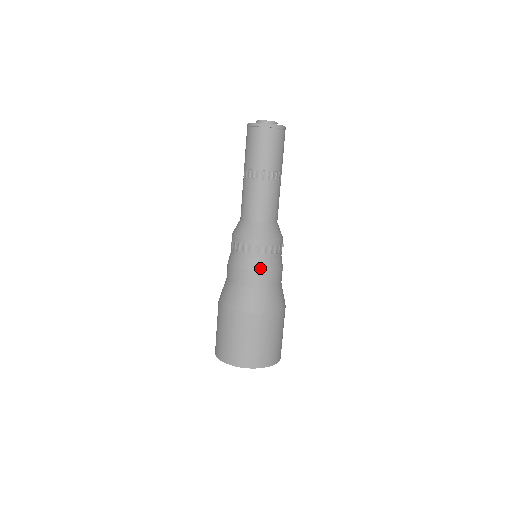
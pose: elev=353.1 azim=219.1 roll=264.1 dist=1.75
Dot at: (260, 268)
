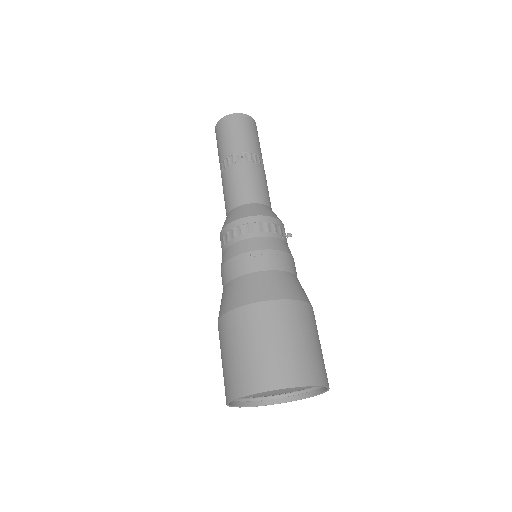
Dot at: (239, 252)
